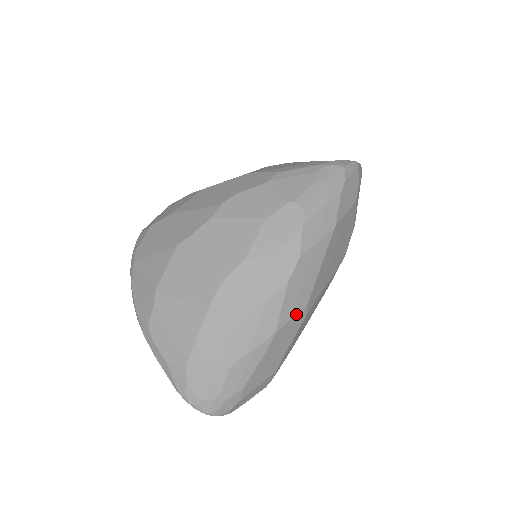
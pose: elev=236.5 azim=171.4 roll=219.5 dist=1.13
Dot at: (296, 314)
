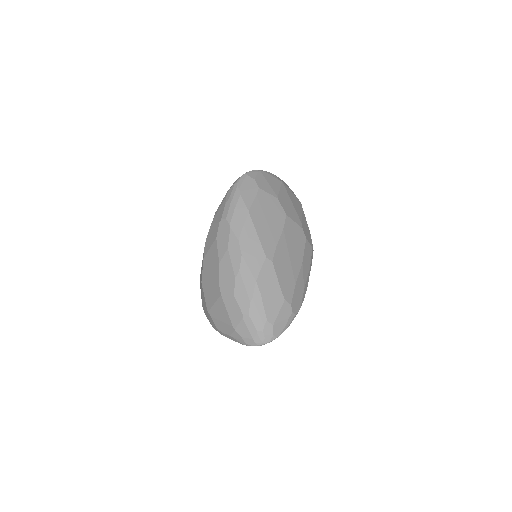
Dot at: (262, 265)
